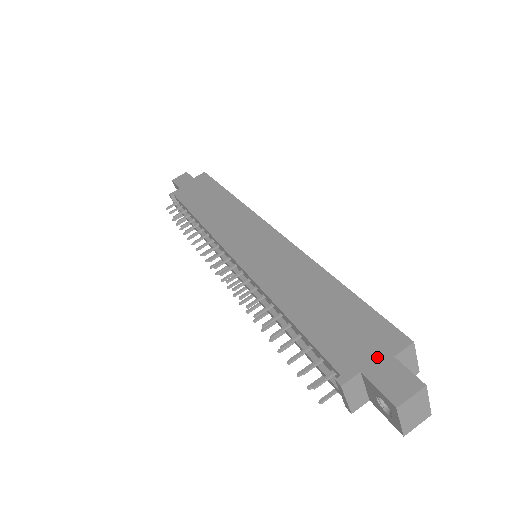
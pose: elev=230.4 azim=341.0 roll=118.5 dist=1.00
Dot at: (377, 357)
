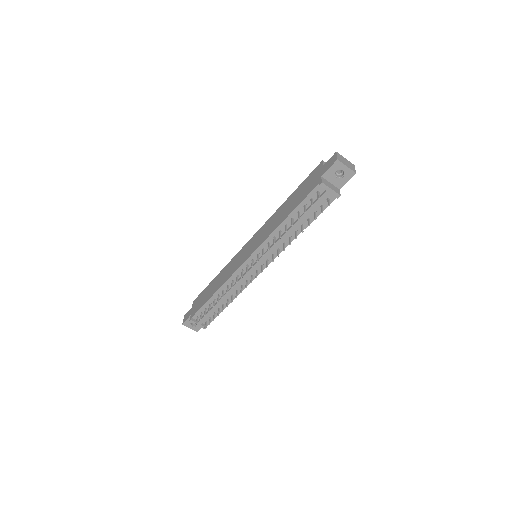
Dot at: (320, 172)
